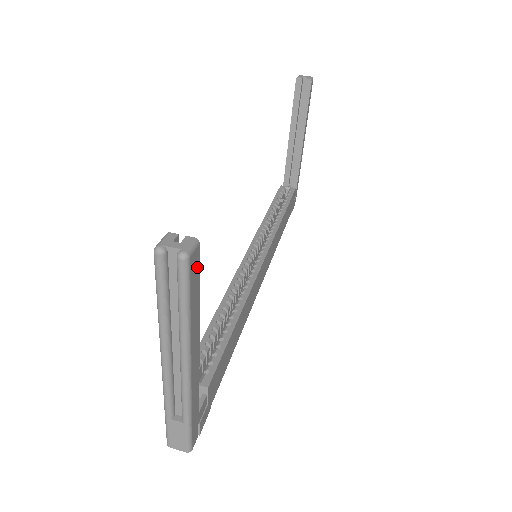
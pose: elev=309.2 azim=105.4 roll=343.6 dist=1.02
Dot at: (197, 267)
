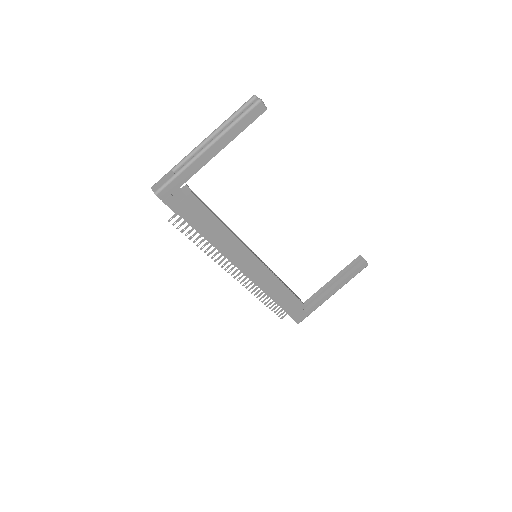
Dot at: (257, 115)
